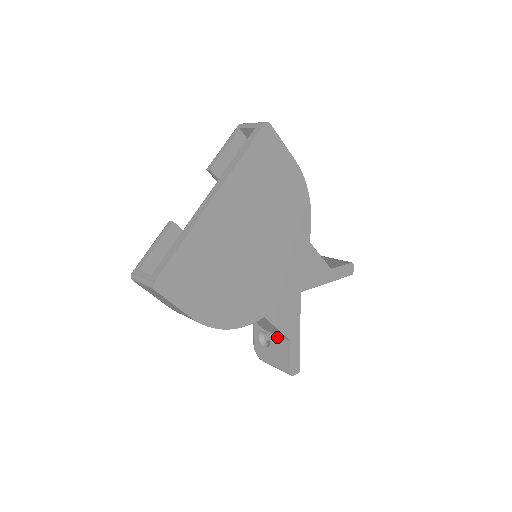
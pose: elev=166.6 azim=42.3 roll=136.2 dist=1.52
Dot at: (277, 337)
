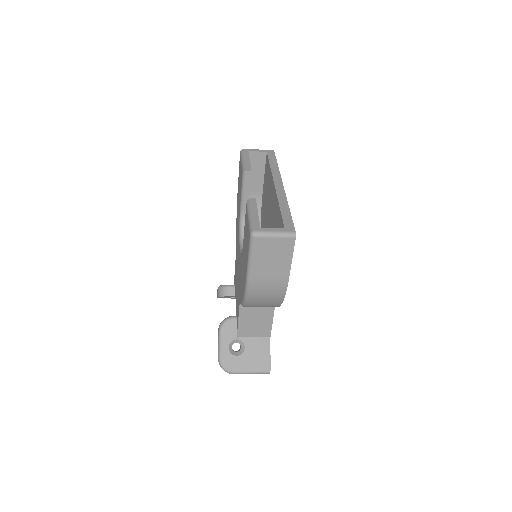
Dot at: (254, 339)
